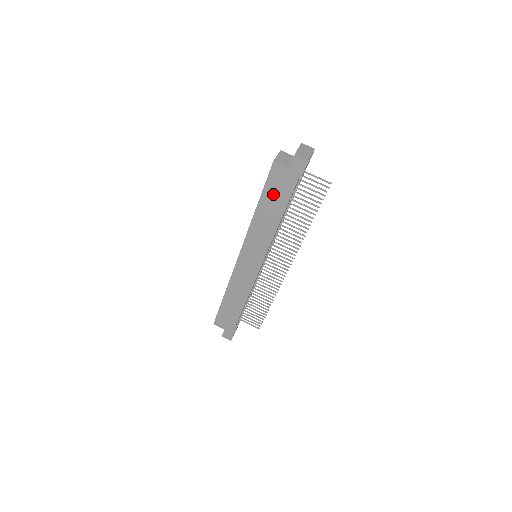
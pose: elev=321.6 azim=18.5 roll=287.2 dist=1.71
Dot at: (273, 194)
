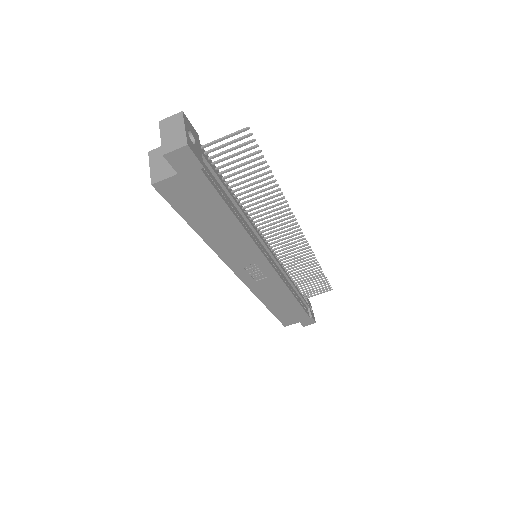
Dot at: (197, 210)
